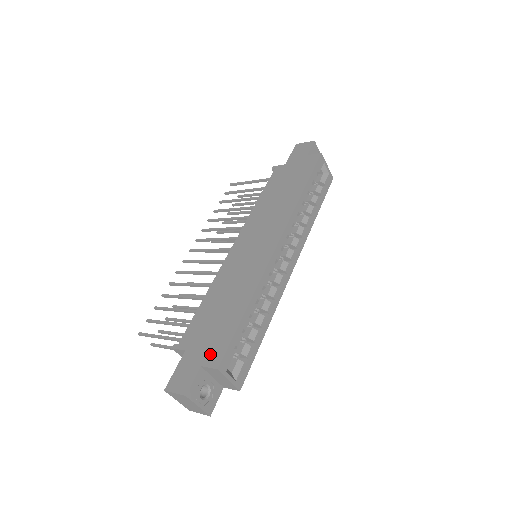
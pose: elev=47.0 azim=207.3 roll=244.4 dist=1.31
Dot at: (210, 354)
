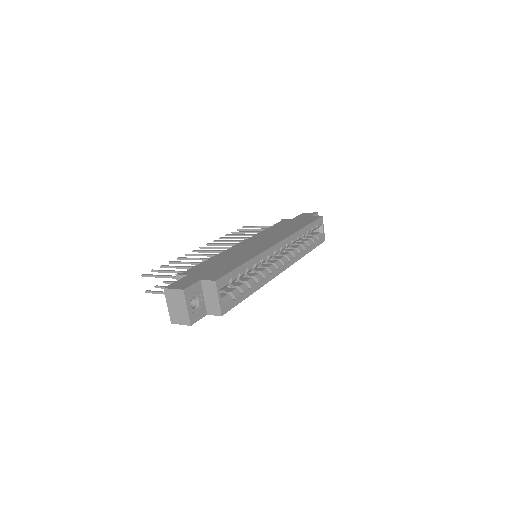
Dot at: (210, 276)
